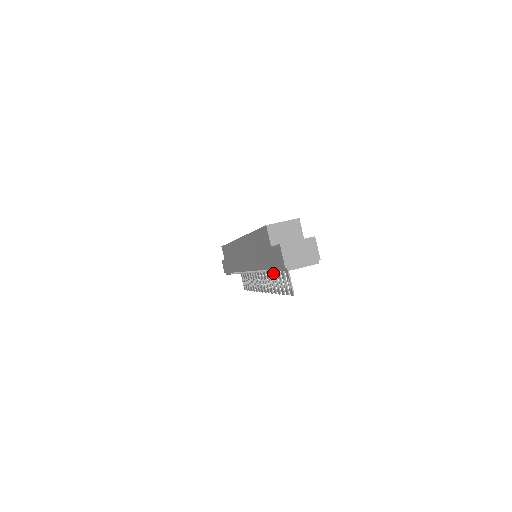
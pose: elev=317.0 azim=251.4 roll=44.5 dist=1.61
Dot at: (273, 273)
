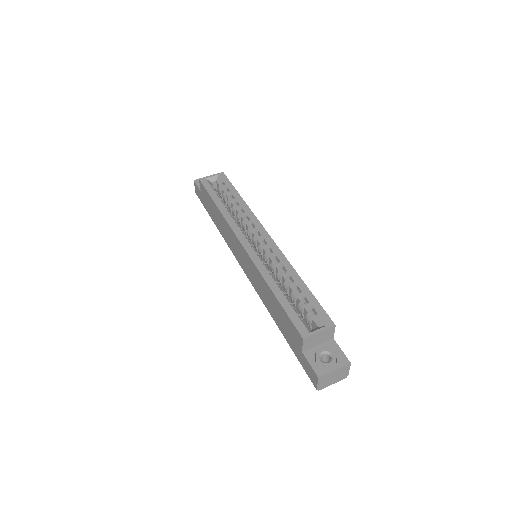
Dot at: occluded
